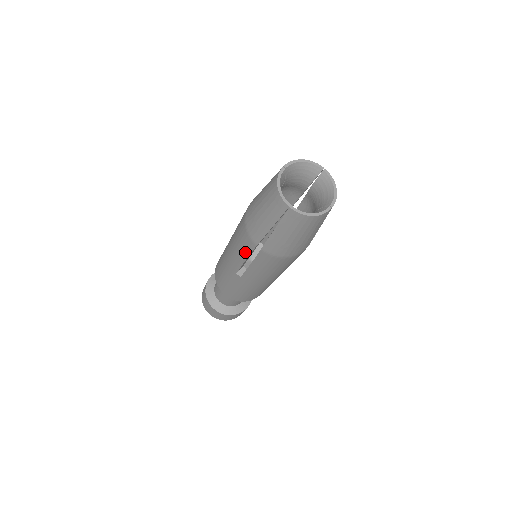
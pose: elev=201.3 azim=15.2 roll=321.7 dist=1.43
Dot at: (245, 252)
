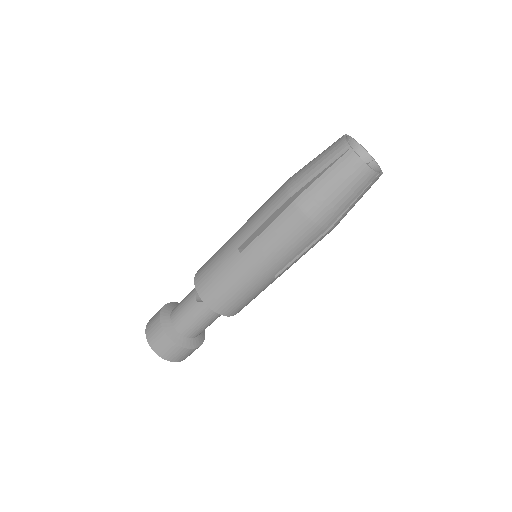
Dot at: (269, 211)
